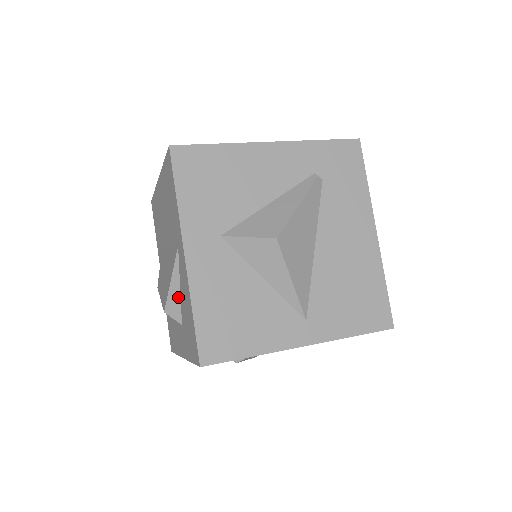
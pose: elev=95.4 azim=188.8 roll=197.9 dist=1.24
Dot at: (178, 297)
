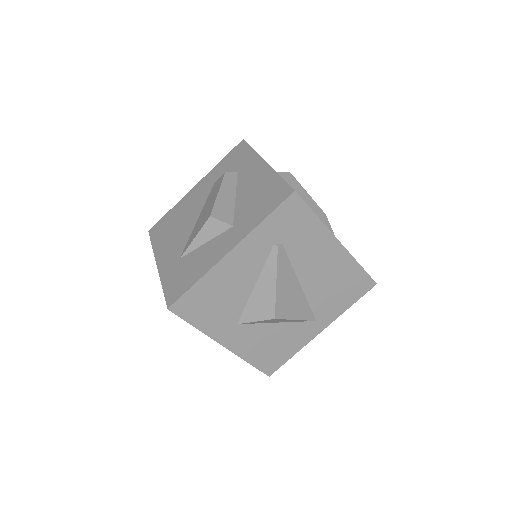
Dot at: occluded
